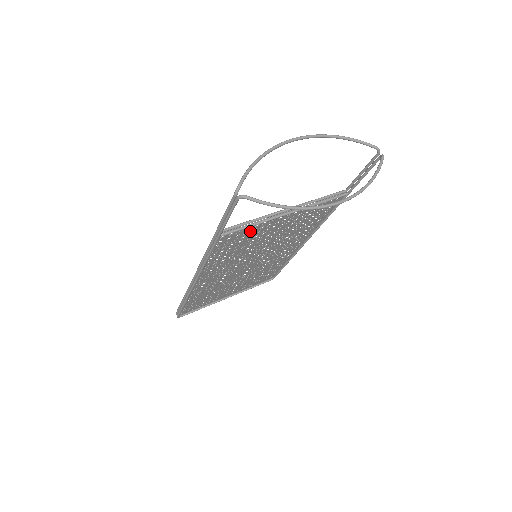
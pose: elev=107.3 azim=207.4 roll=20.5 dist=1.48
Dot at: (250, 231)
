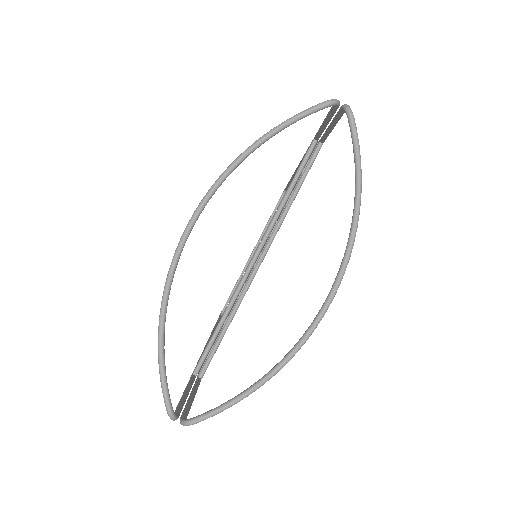
Dot at: (229, 312)
